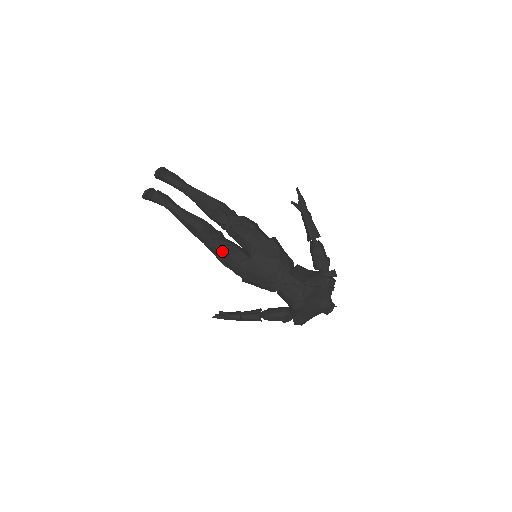
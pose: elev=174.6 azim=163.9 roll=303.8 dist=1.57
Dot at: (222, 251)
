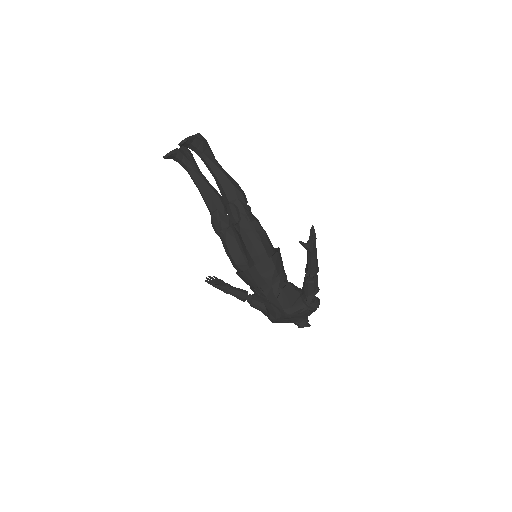
Dot at: (225, 244)
